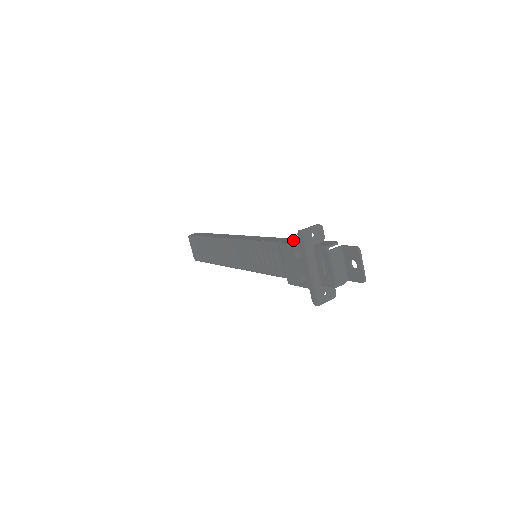
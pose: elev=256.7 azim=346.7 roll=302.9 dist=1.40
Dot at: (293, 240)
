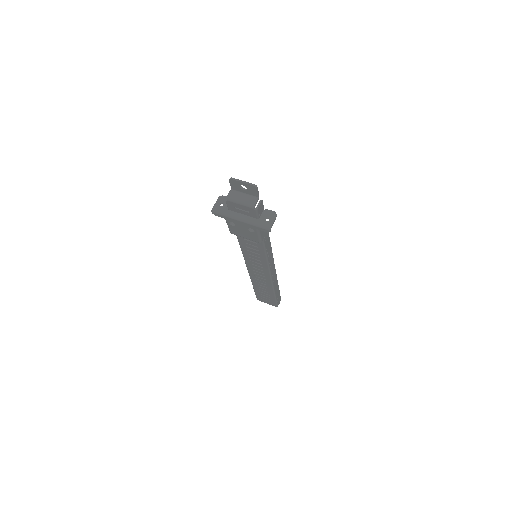
Dot at: occluded
